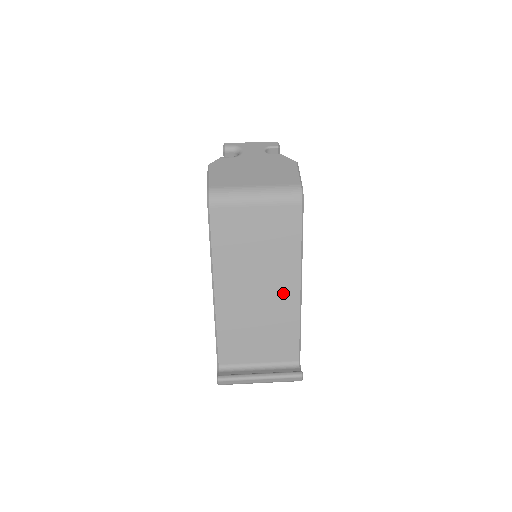
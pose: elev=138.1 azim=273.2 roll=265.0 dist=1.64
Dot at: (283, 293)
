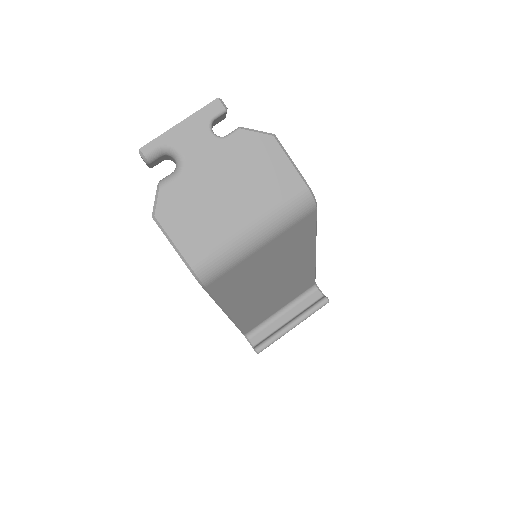
Dot at: (299, 269)
